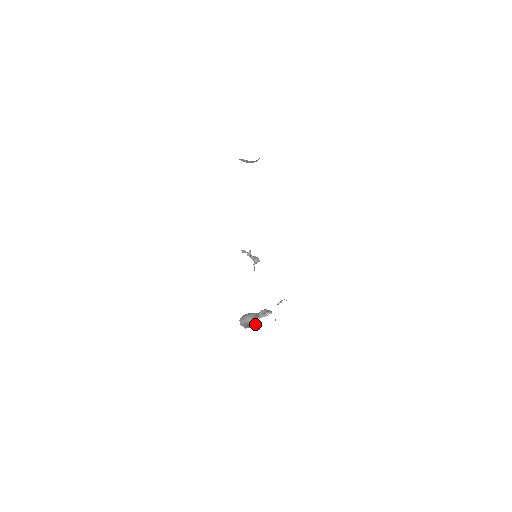
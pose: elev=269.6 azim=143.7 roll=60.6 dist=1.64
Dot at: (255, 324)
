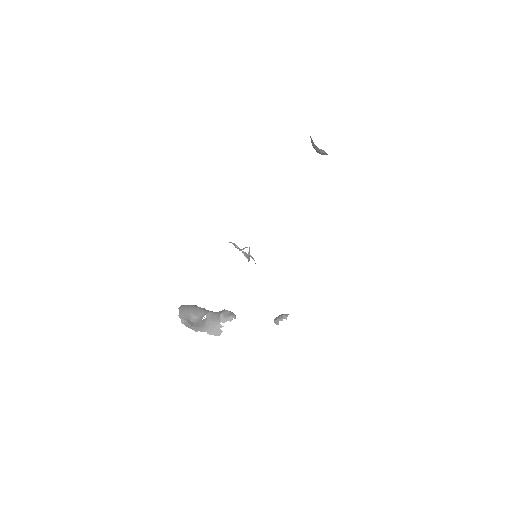
Dot at: (214, 329)
